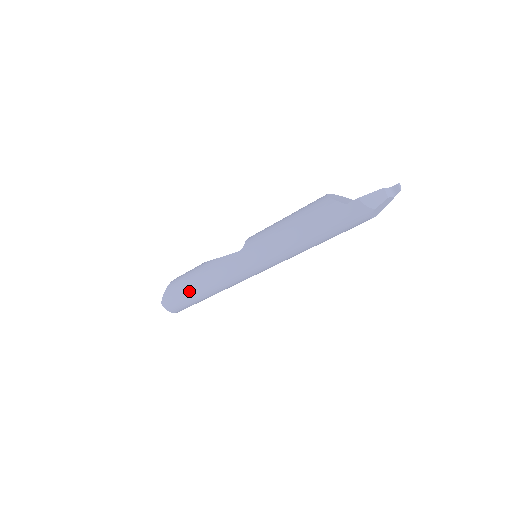
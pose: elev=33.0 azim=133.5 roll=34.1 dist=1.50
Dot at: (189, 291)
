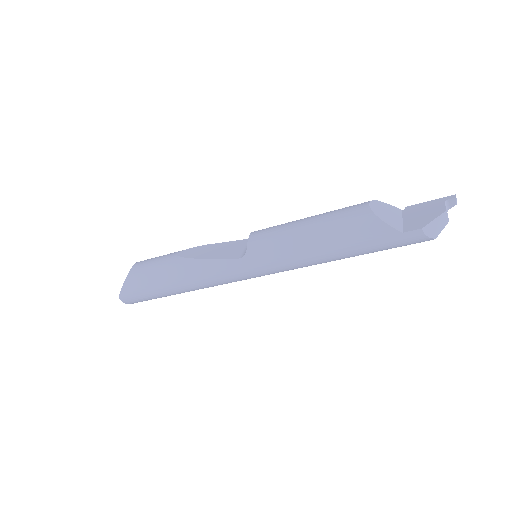
Dot at: (162, 291)
